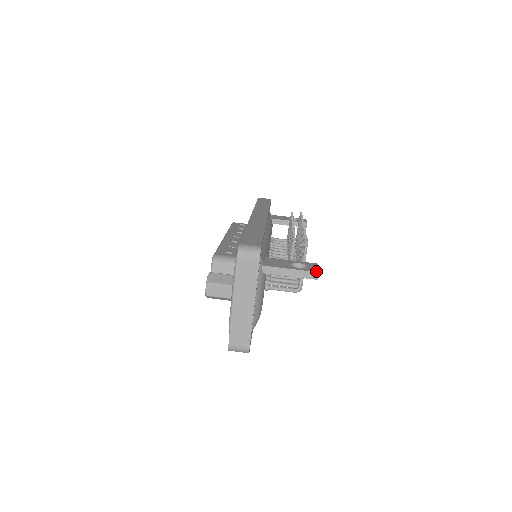
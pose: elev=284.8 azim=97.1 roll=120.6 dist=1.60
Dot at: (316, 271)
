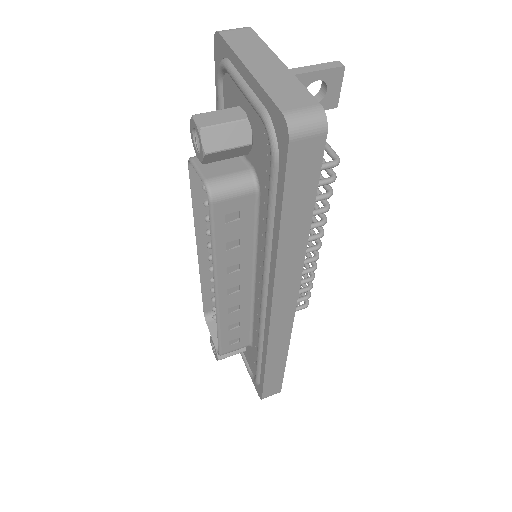
Dot at: (335, 63)
